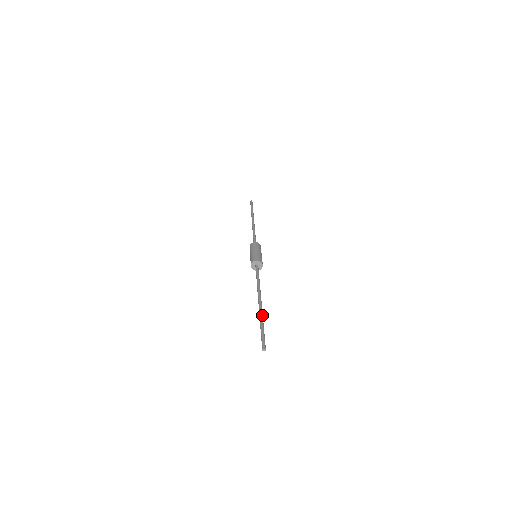
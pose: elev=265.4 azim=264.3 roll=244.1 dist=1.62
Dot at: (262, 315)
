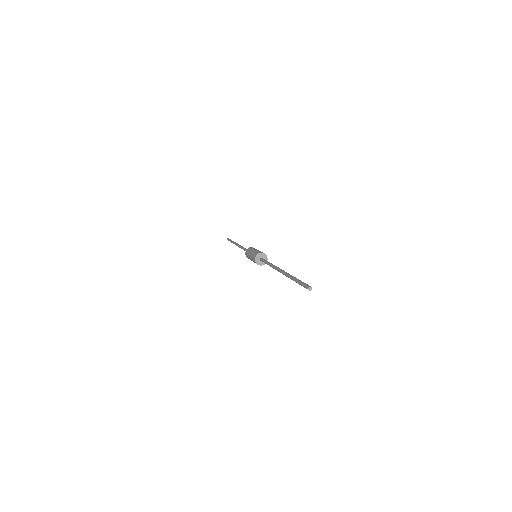
Dot at: (291, 275)
